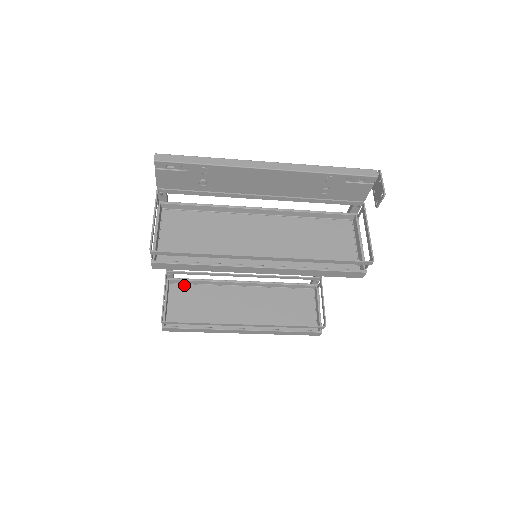
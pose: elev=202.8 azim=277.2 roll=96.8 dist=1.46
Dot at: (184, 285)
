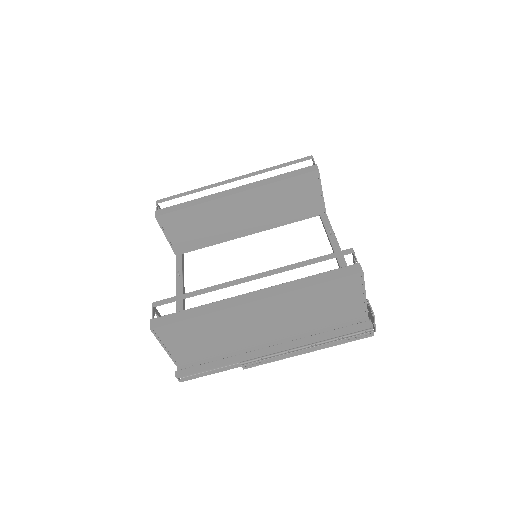
Dot at: (196, 355)
